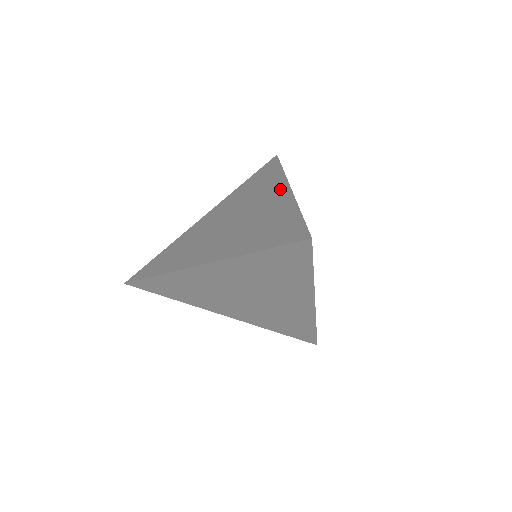
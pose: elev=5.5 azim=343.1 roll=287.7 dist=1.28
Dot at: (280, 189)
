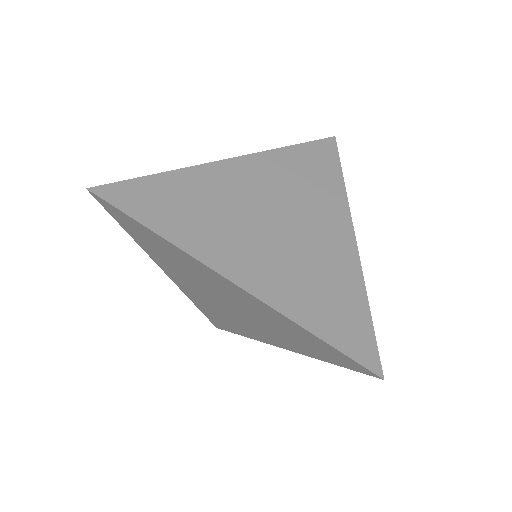
Dot at: (343, 226)
